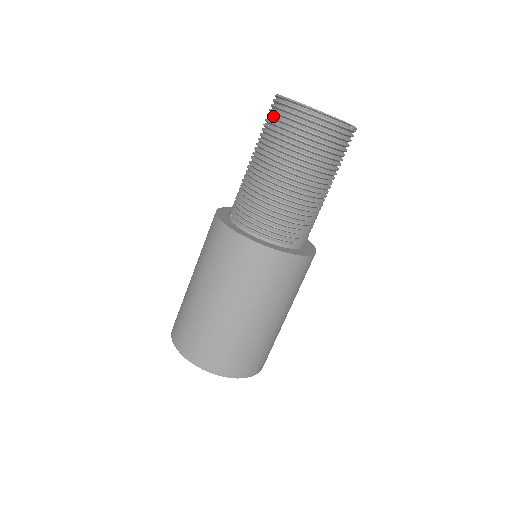
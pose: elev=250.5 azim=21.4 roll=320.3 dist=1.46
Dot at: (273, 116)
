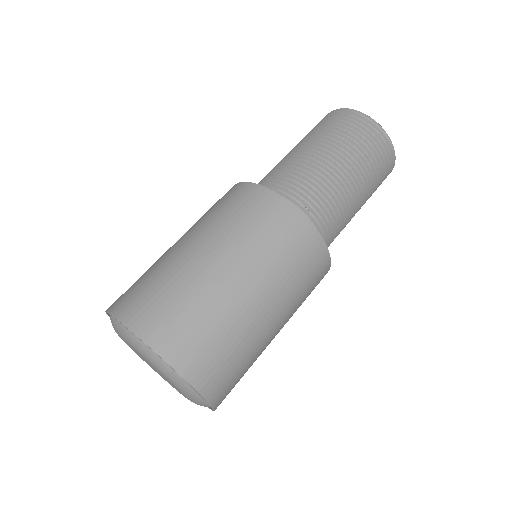
Dot at: occluded
